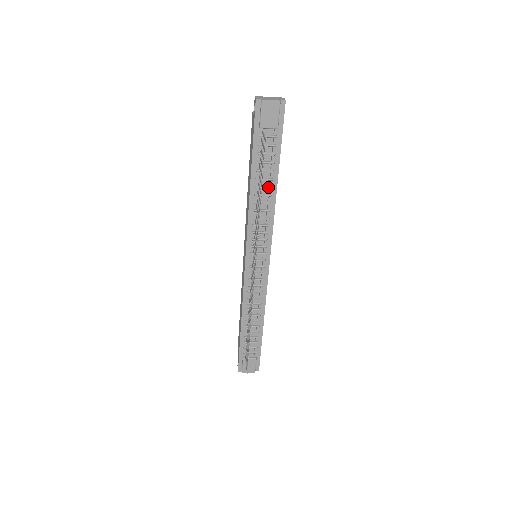
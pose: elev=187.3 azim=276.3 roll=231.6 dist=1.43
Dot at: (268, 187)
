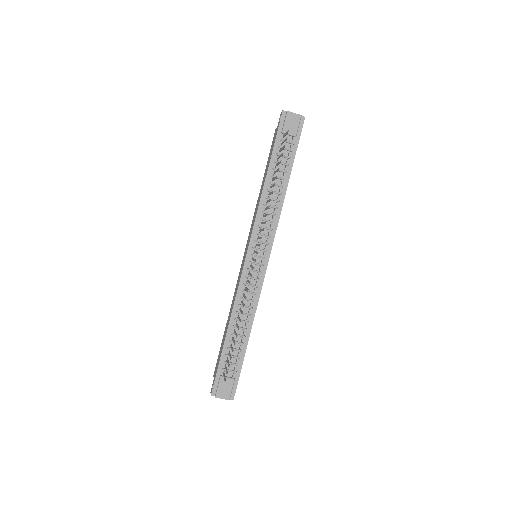
Dot at: (280, 185)
